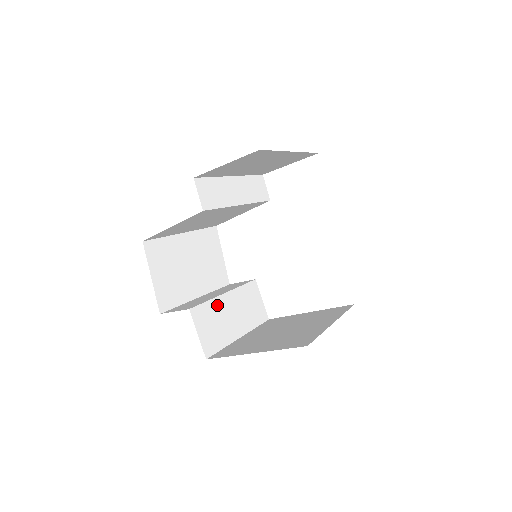
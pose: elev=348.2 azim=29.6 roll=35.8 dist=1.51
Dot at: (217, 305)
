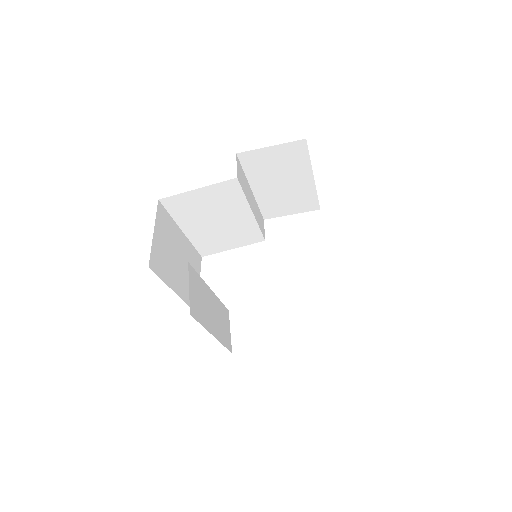
Dot at: (204, 288)
